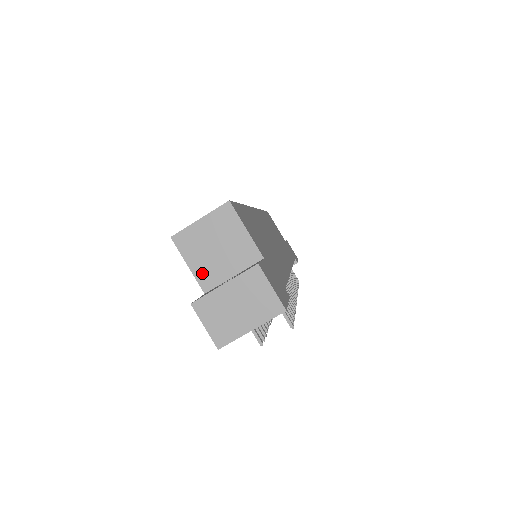
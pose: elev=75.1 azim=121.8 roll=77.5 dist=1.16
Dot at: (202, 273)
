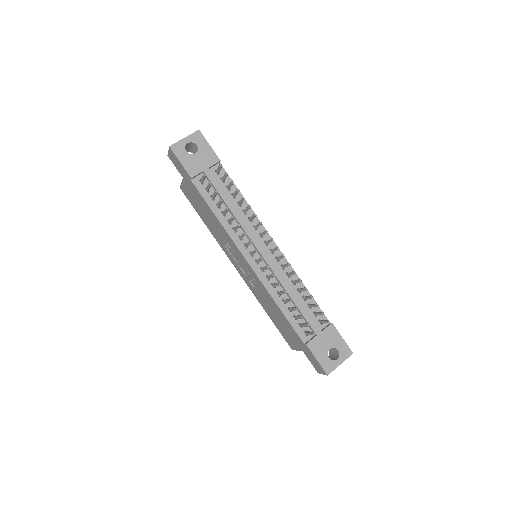
Dot at: occluded
